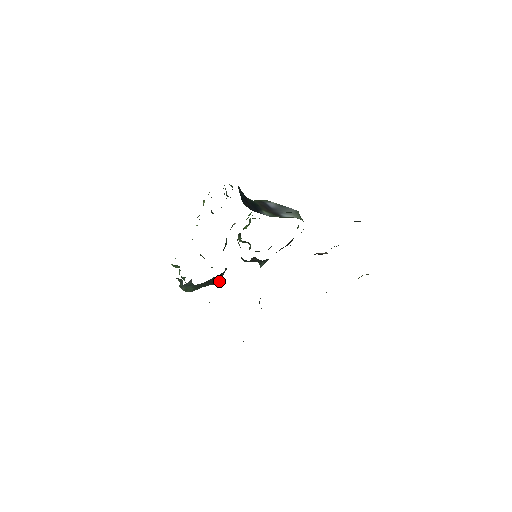
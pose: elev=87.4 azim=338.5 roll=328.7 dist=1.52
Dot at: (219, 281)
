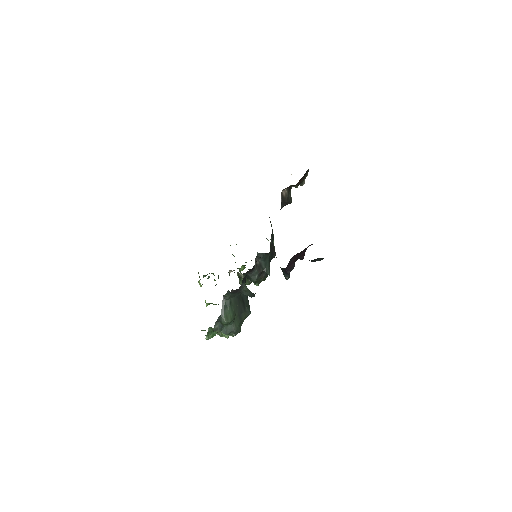
Dot at: occluded
